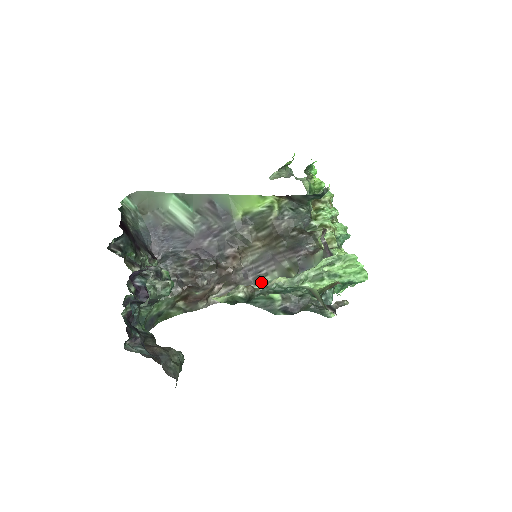
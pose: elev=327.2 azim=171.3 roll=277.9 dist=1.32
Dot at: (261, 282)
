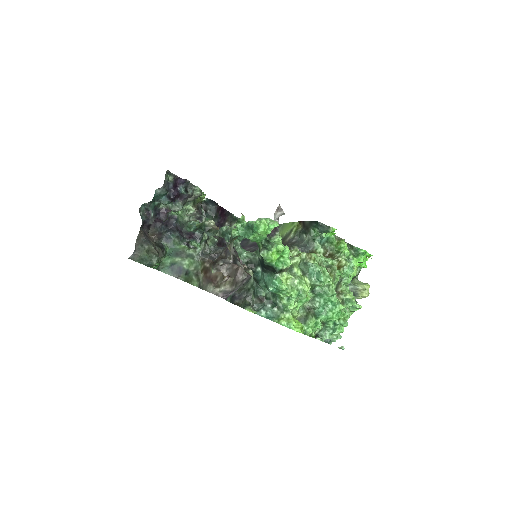
Dot at: occluded
